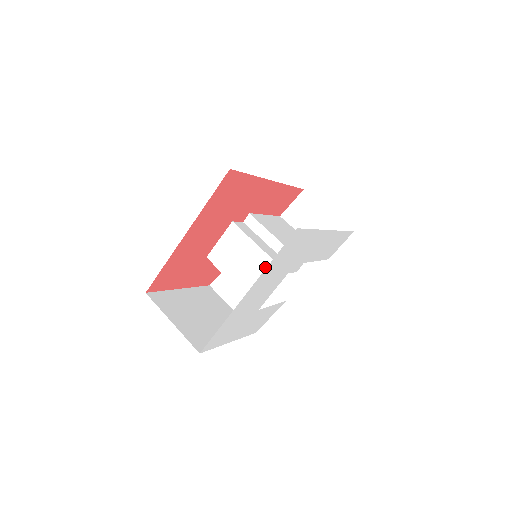
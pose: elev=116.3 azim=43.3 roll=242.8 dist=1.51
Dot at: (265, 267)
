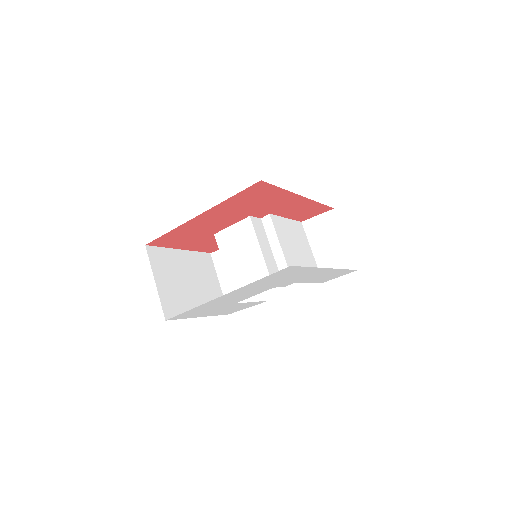
Dot at: (258, 271)
